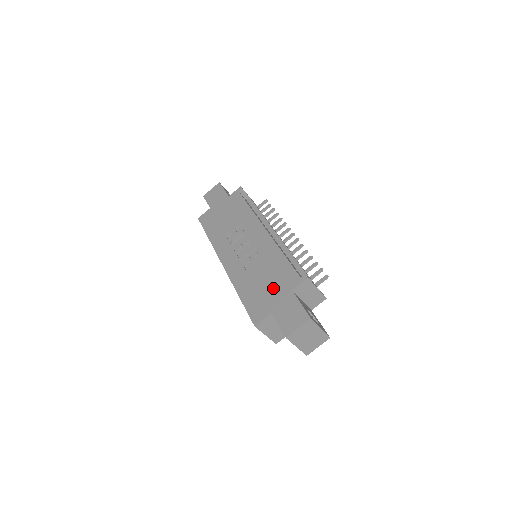
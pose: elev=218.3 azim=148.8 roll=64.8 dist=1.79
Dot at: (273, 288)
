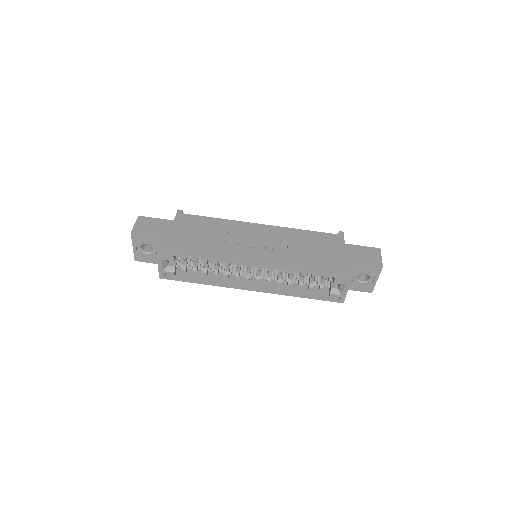
Dot at: (329, 250)
